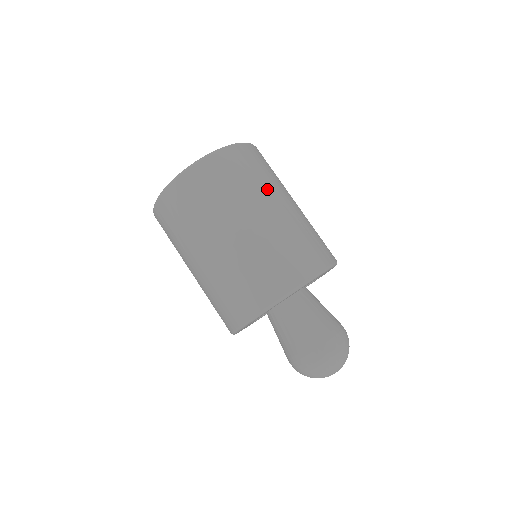
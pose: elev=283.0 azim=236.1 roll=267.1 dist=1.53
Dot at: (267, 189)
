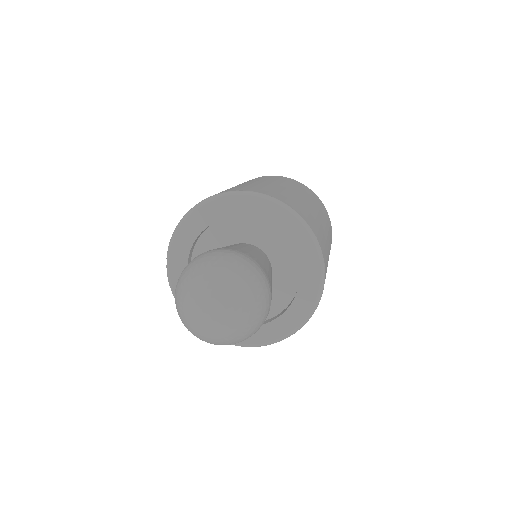
Dot at: (316, 205)
